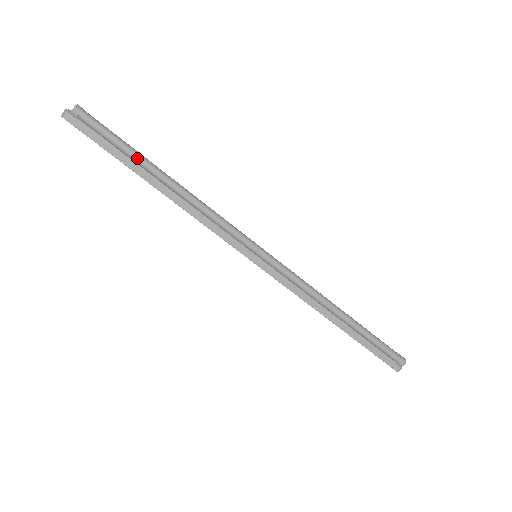
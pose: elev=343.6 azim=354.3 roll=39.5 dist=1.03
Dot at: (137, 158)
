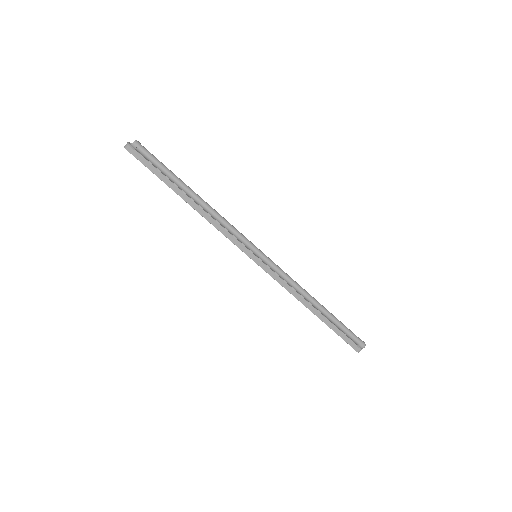
Dot at: (175, 180)
